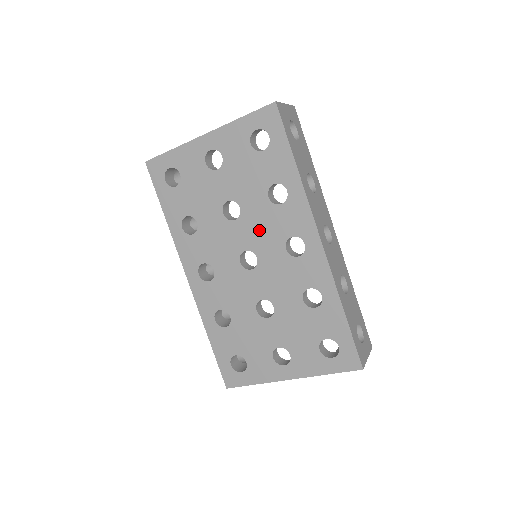
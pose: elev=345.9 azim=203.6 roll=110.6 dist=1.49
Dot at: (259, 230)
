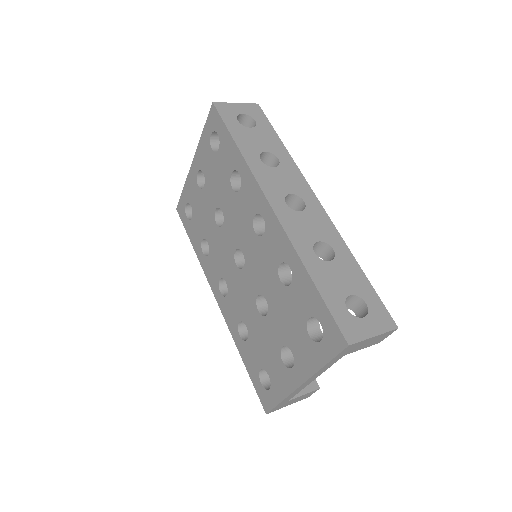
Dot at: (236, 224)
